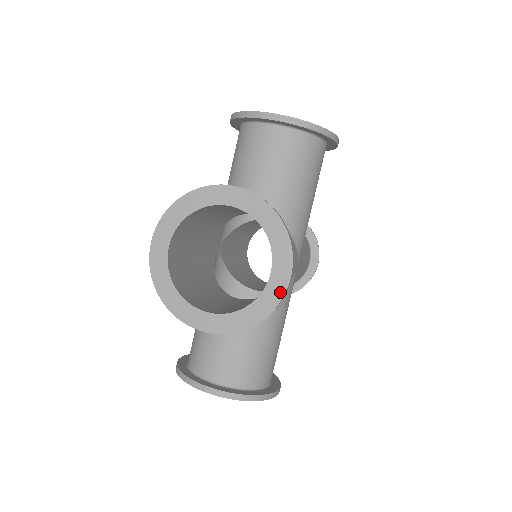
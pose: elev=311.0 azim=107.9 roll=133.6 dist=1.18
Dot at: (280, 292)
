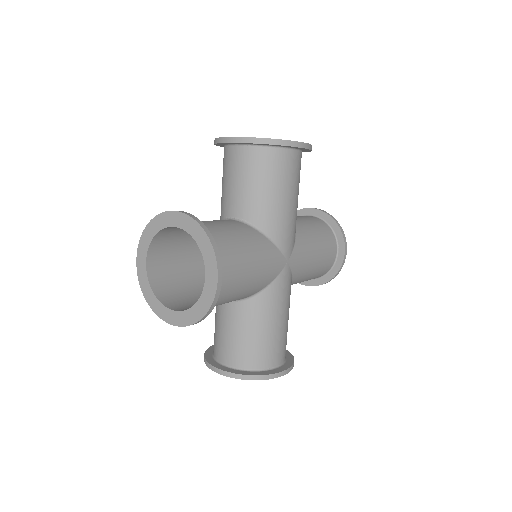
Dot at: (213, 292)
